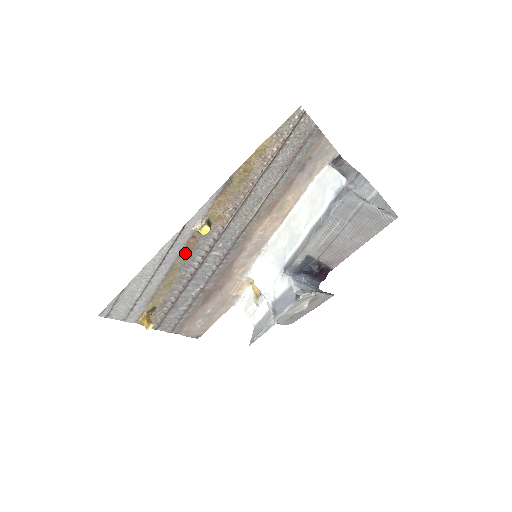
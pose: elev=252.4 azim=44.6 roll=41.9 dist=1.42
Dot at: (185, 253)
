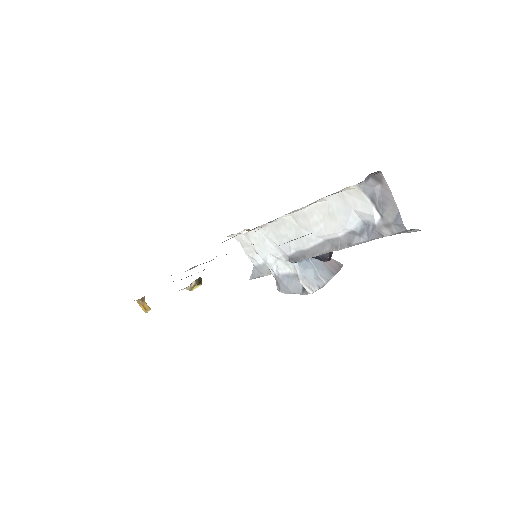
Dot at: occluded
